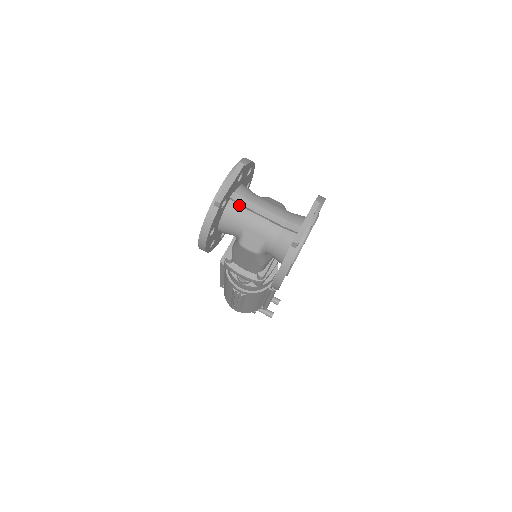
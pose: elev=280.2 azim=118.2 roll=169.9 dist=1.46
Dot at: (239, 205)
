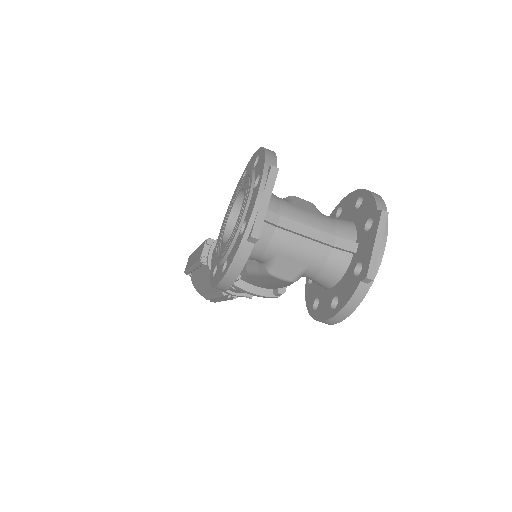
Dot at: (269, 224)
